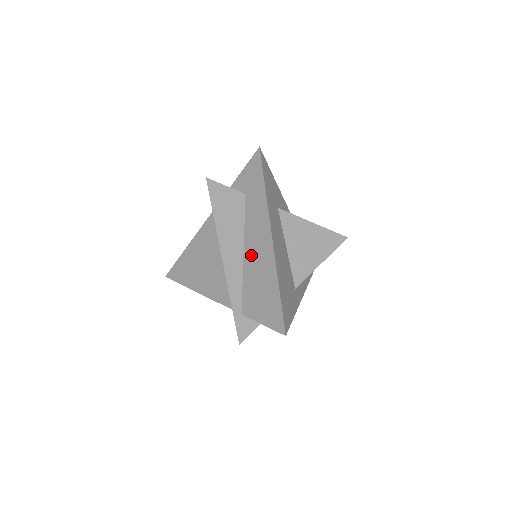
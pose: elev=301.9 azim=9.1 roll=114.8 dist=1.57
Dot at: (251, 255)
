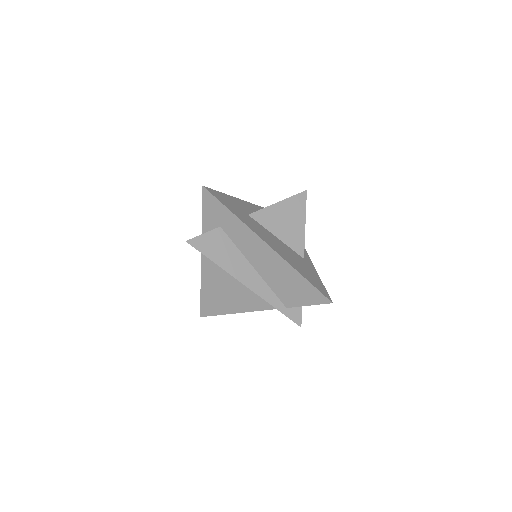
Dot at: (262, 266)
